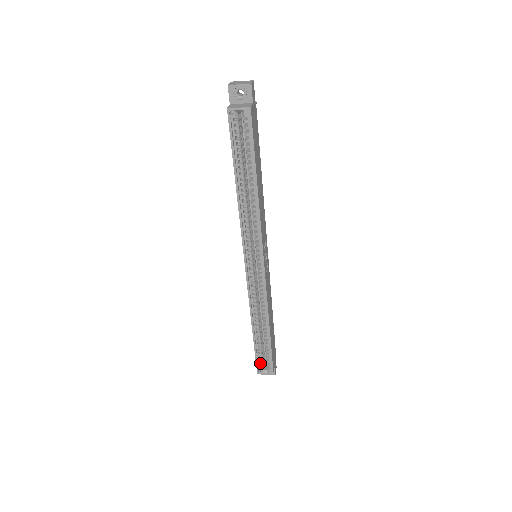
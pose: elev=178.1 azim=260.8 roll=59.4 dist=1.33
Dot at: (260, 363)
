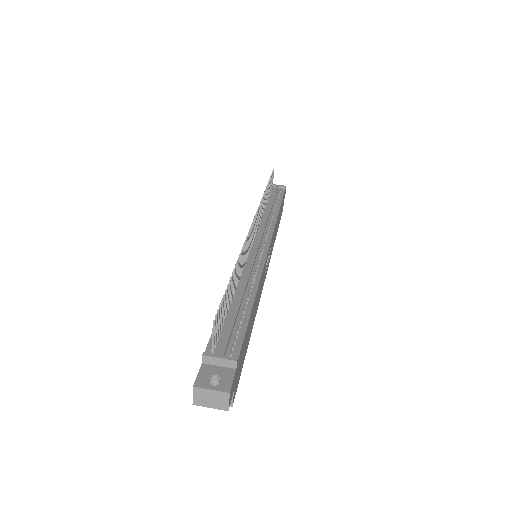
Dot at: occluded
